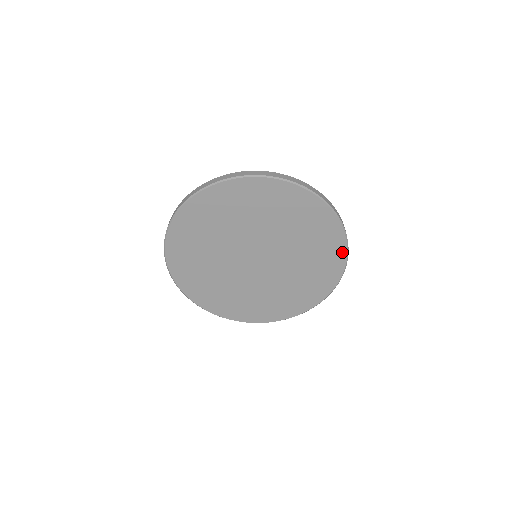
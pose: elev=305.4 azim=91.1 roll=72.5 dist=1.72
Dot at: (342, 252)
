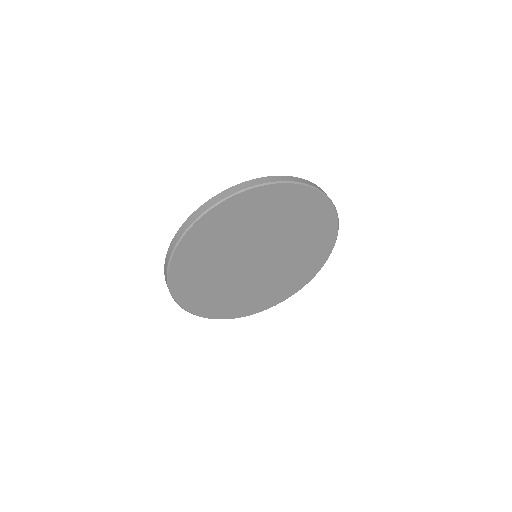
Dot at: (327, 206)
